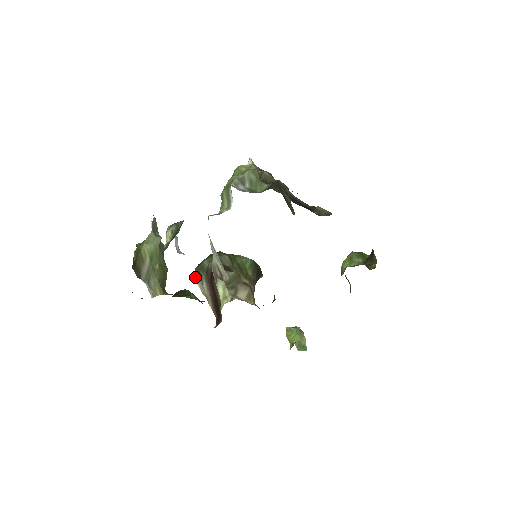
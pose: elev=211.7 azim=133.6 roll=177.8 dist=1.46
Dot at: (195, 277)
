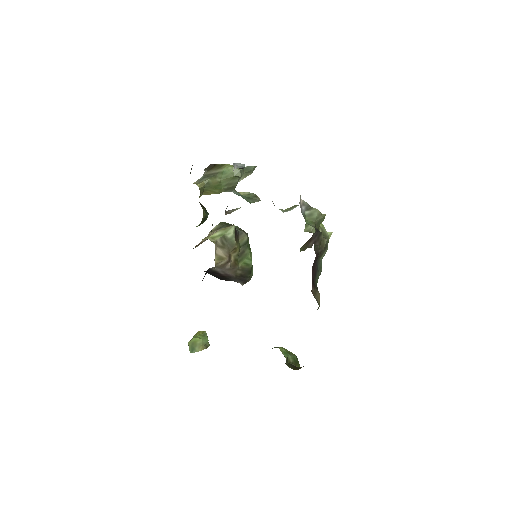
Dot at: (221, 223)
